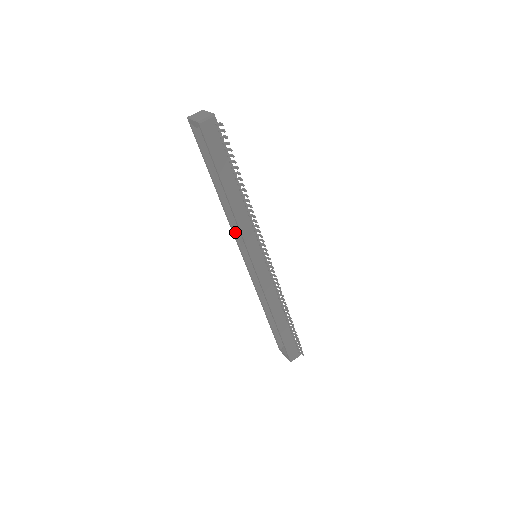
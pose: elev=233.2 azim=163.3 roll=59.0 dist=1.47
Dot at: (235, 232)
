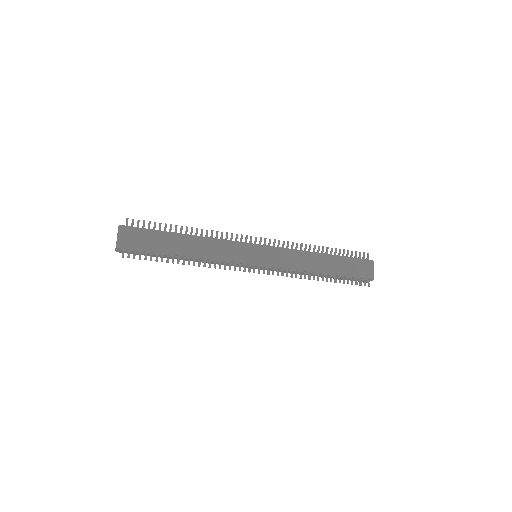
Dot at: occluded
